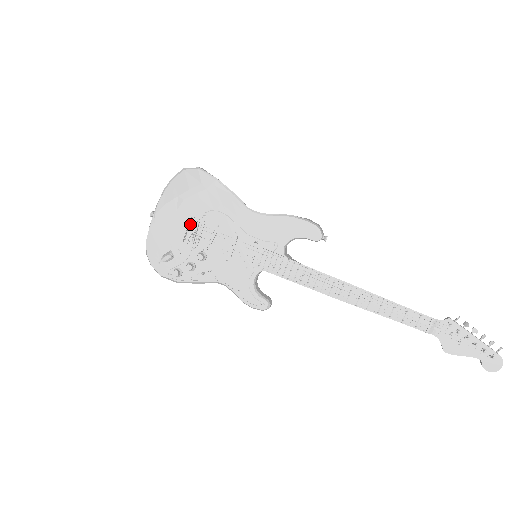
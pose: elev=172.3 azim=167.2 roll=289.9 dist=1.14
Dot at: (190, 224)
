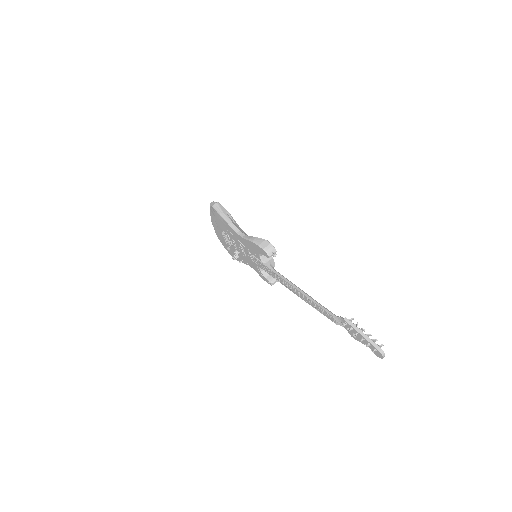
Dot at: (224, 236)
